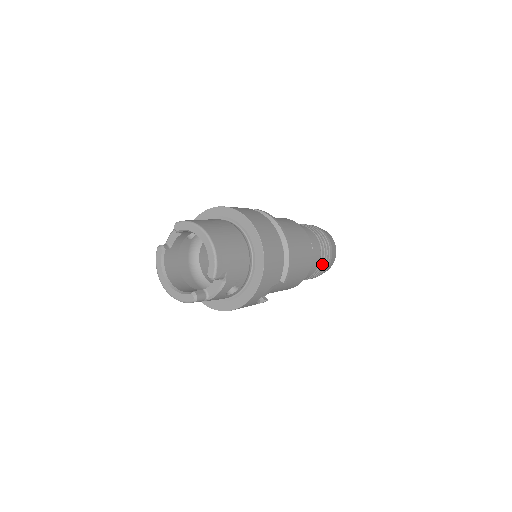
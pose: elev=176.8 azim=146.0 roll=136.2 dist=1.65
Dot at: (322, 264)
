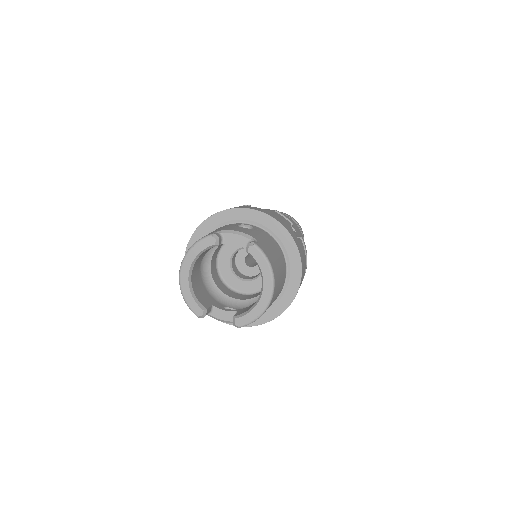
Dot at: occluded
